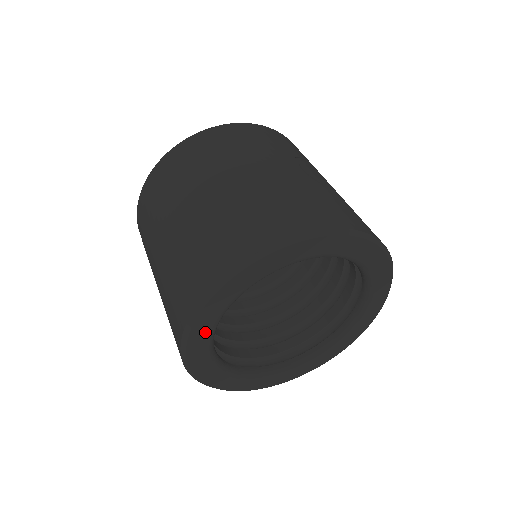
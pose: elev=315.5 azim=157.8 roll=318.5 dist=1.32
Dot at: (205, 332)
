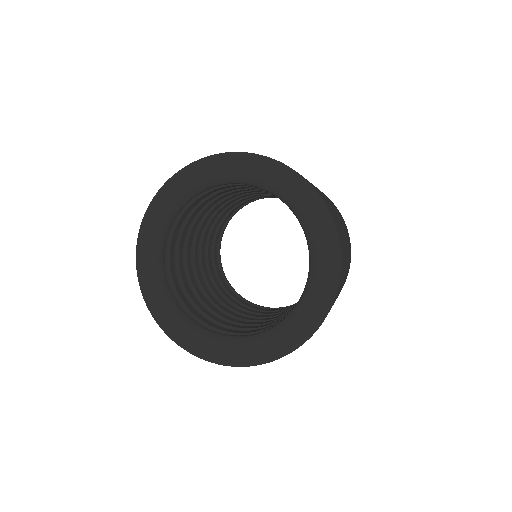
Dot at: (154, 228)
